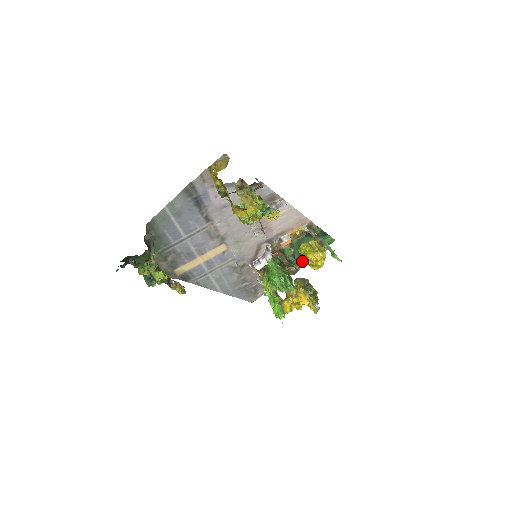
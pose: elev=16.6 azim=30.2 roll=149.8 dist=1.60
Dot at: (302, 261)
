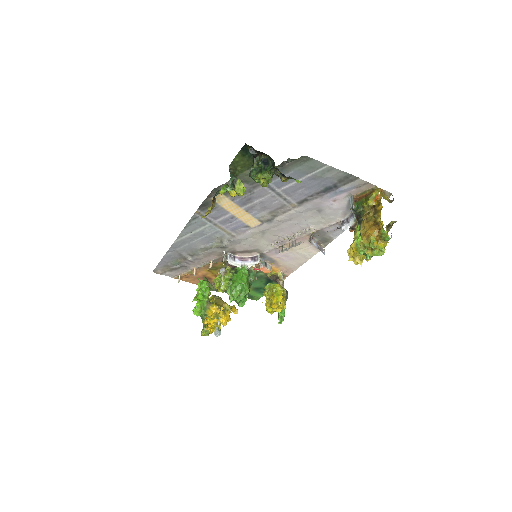
Dot at: occluded
